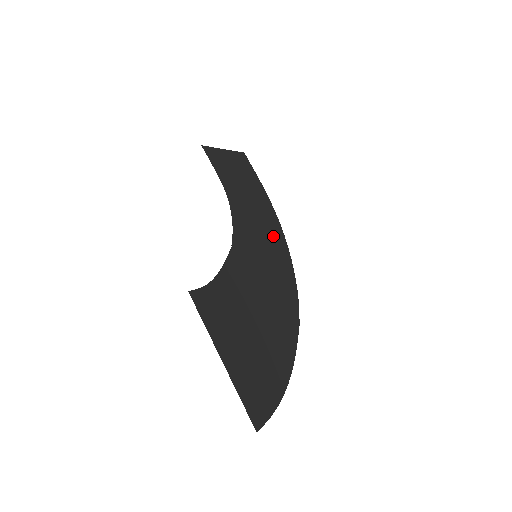
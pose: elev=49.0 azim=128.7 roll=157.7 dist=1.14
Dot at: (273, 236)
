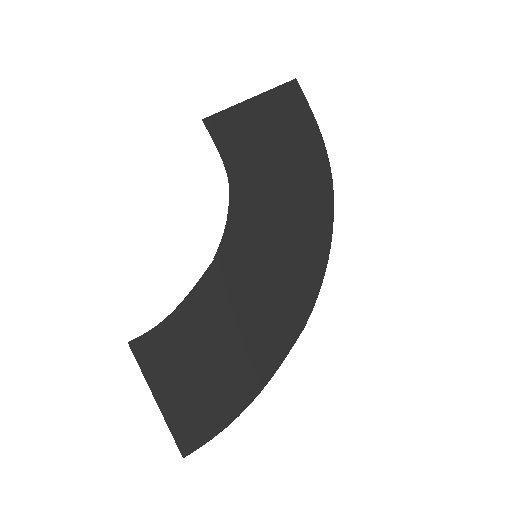
Dot at: (306, 208)
